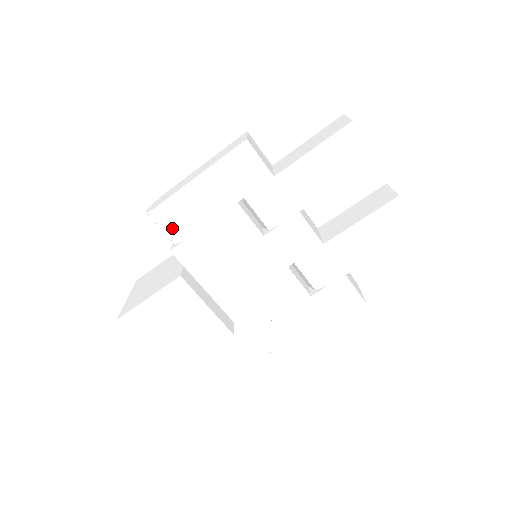
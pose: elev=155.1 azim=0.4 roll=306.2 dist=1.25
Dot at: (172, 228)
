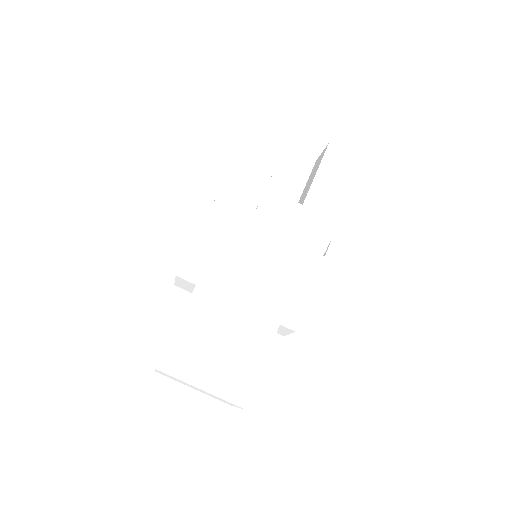
Dot at: (168, 253)
